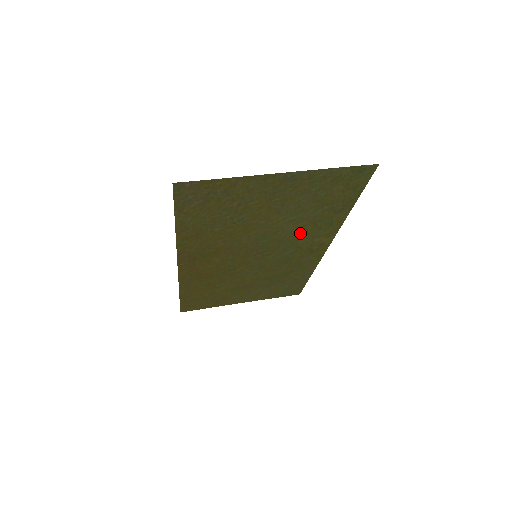
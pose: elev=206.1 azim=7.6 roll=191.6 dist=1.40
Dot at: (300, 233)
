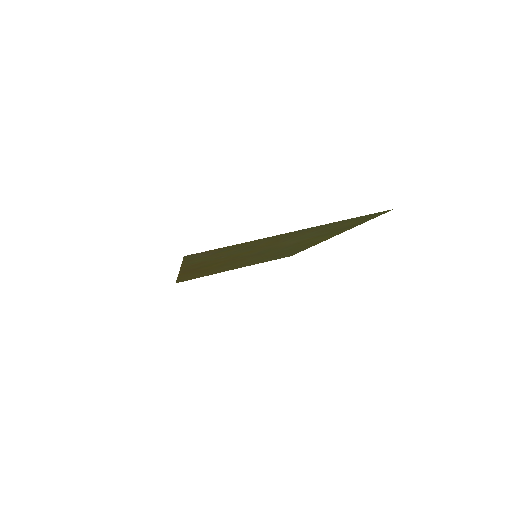
Dot at: (302, 241)
